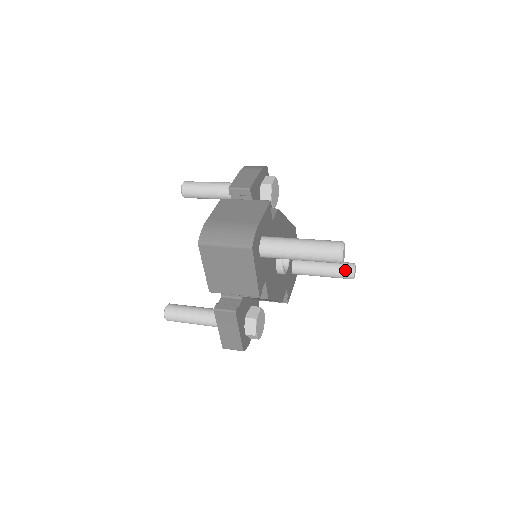
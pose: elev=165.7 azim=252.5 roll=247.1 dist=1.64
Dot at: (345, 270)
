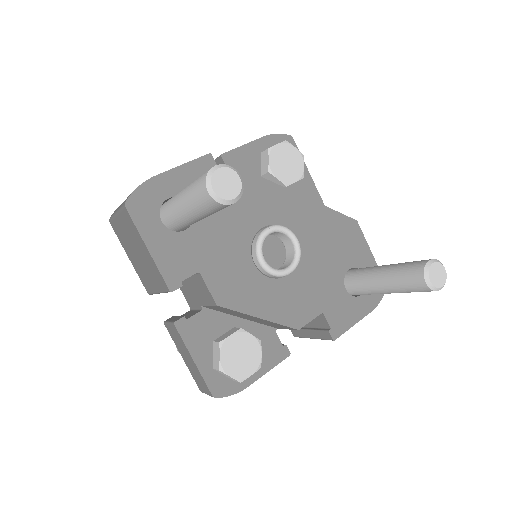
Dot at: (412, 272)
